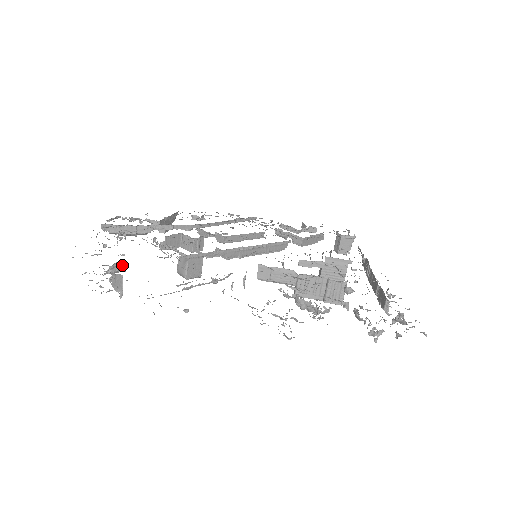
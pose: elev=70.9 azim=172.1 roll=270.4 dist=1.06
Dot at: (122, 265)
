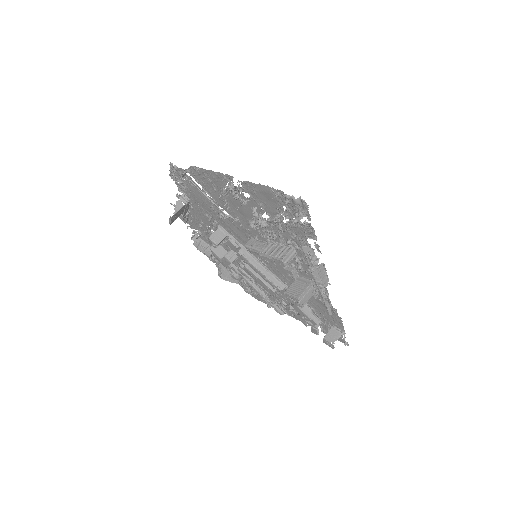
Dot at: (188, 200)
